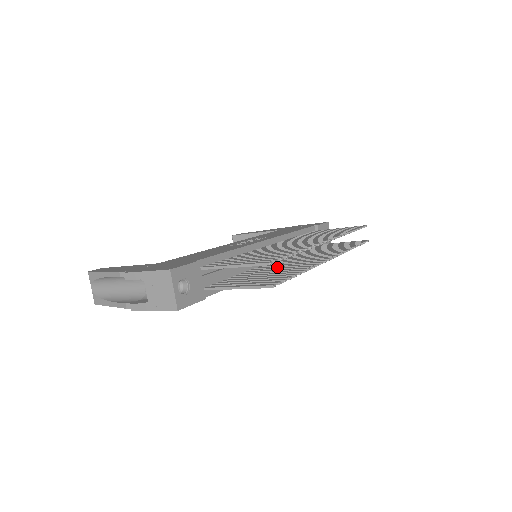
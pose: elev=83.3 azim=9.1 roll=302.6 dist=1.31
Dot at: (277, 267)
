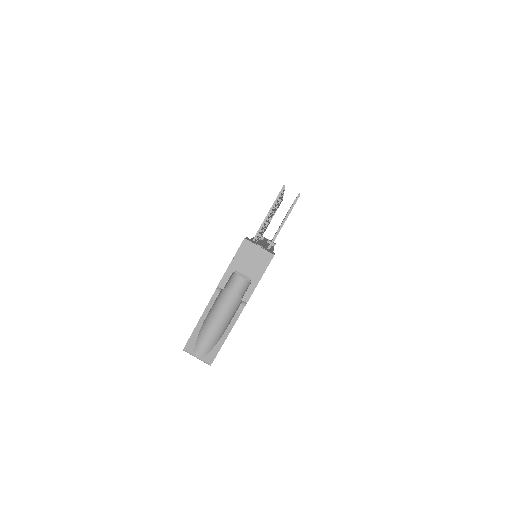
Dot at: occluded
